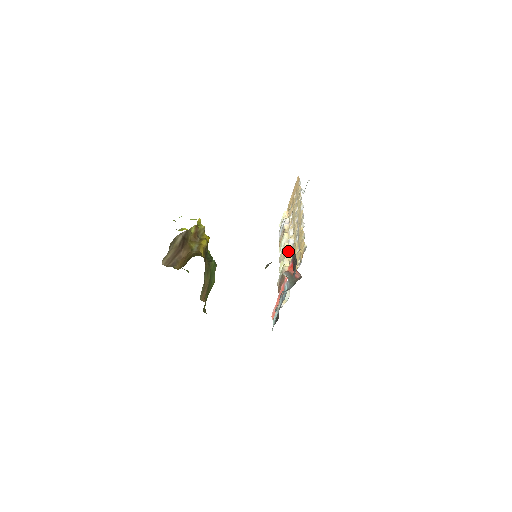
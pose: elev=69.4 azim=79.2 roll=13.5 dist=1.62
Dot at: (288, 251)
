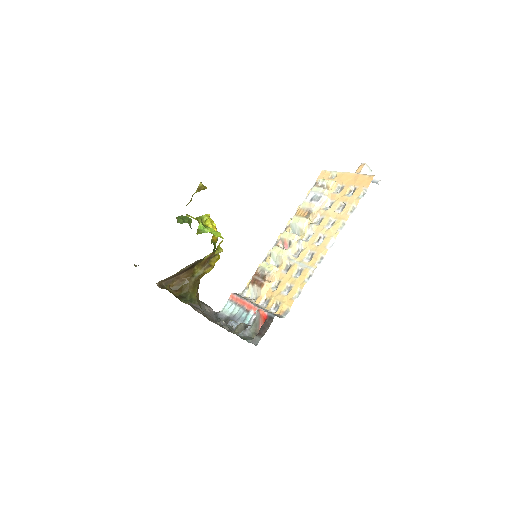
Dot at: (289, 253)
